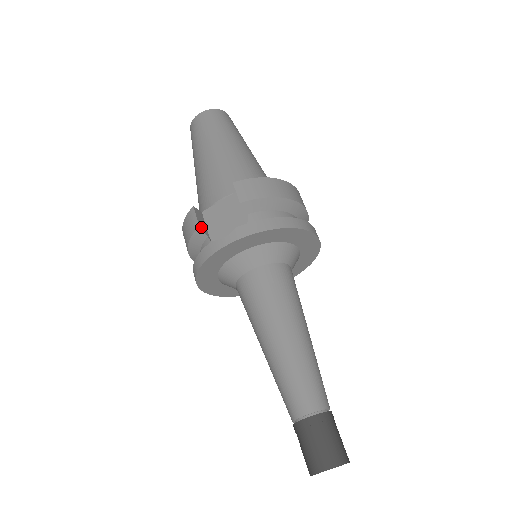
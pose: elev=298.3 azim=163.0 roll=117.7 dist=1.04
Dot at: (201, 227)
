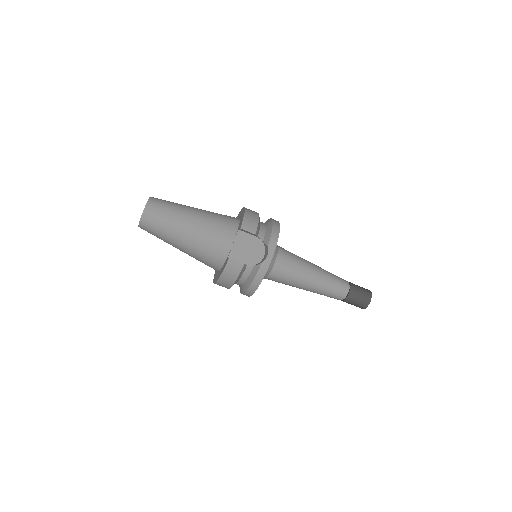
Dot at: (243, 263)
